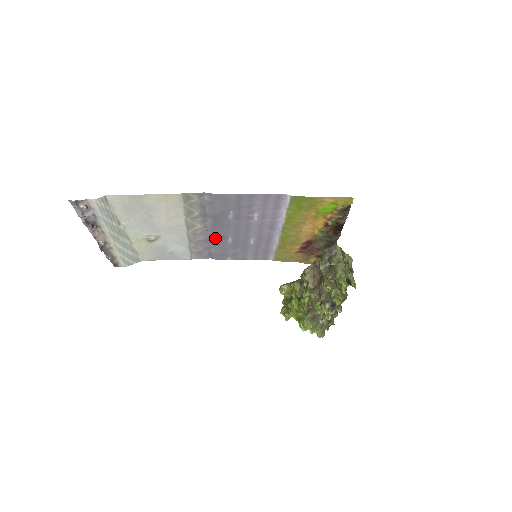
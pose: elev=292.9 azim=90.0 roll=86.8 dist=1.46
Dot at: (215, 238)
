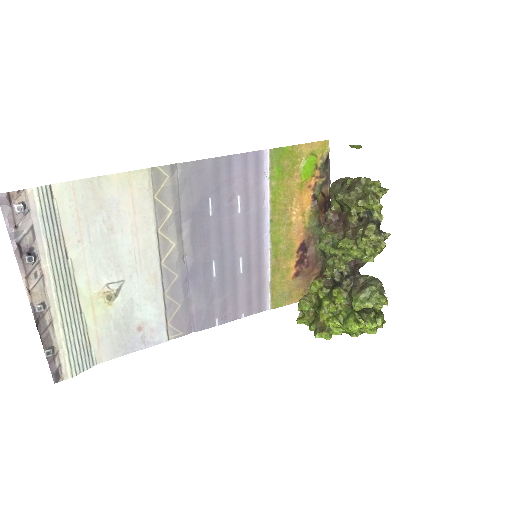
Dot at: (195, 271)
